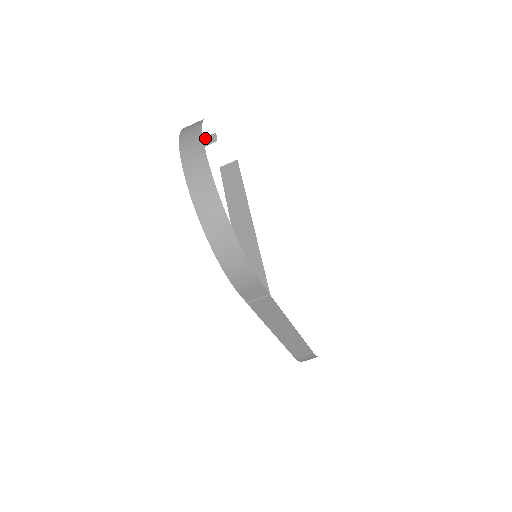
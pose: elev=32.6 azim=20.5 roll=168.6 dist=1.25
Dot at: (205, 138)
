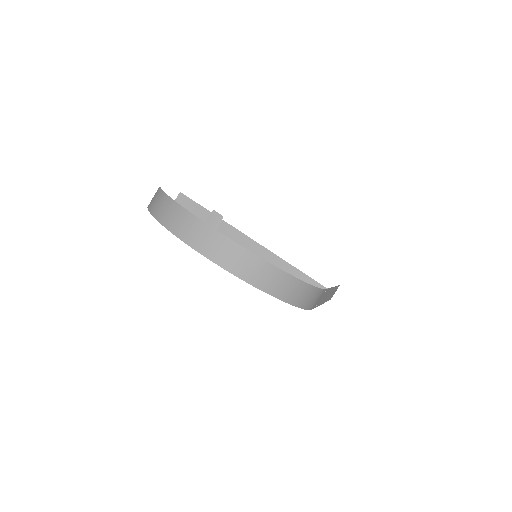
Dot at: (207, 221)
